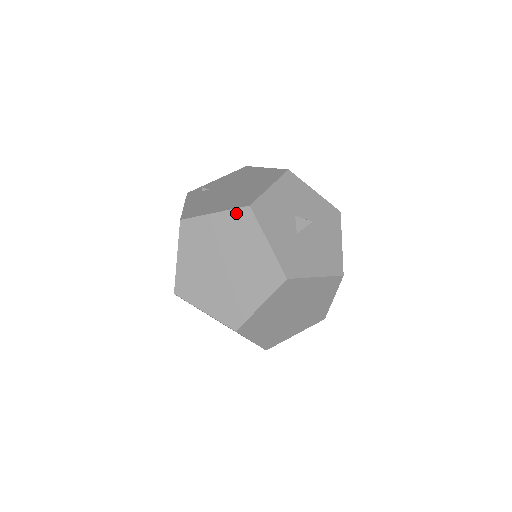
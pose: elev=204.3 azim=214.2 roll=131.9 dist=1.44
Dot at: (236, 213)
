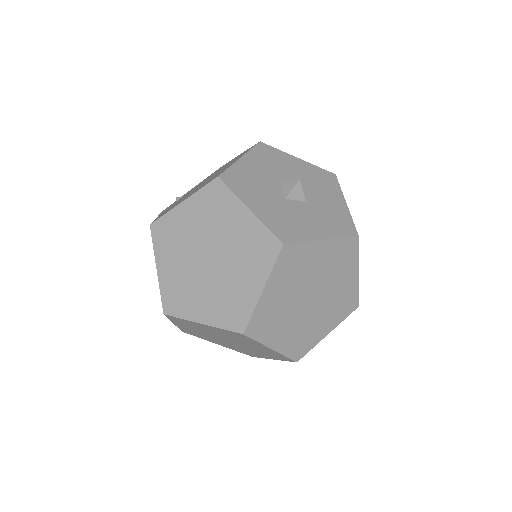
Dot at: (206, 191)
